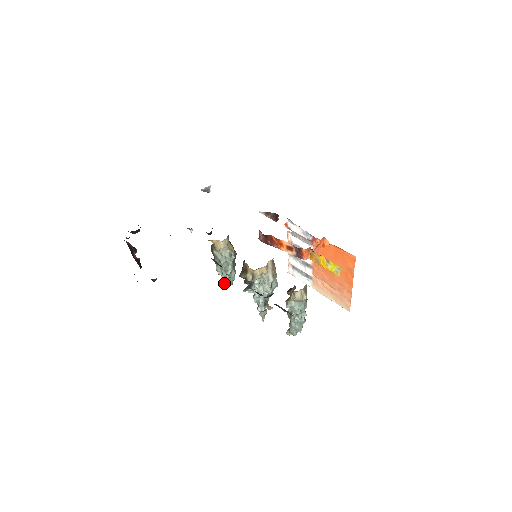
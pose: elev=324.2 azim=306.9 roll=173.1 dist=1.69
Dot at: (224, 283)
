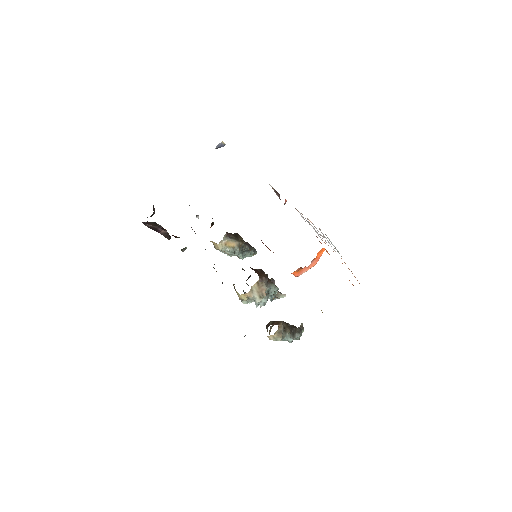
Dot at: occluded
